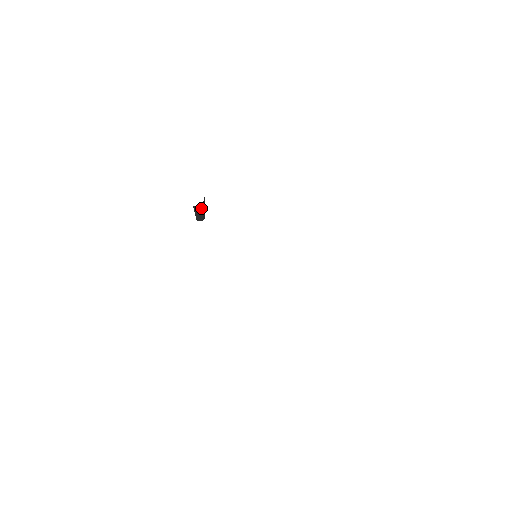
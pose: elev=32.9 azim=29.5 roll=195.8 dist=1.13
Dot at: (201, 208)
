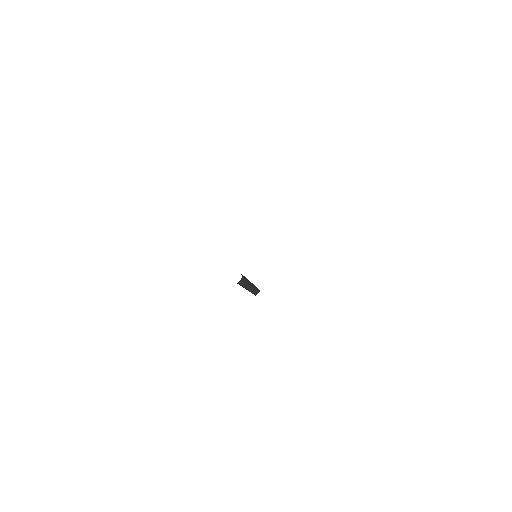
Dot at: (245, 282)
